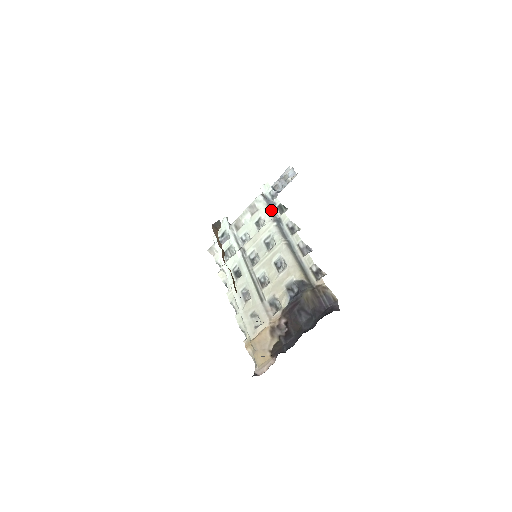
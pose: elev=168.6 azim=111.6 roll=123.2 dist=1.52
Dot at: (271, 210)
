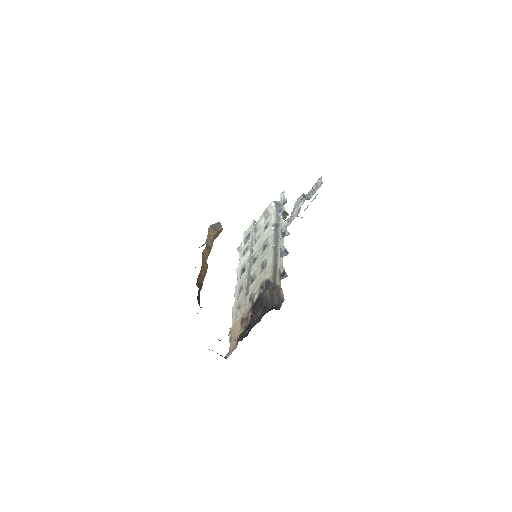
Dot at: (277, 216)
